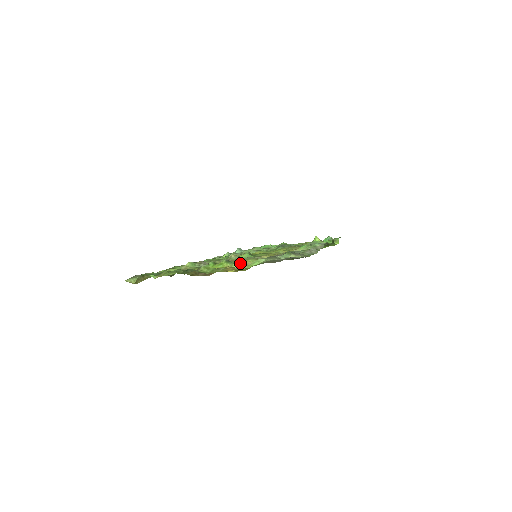
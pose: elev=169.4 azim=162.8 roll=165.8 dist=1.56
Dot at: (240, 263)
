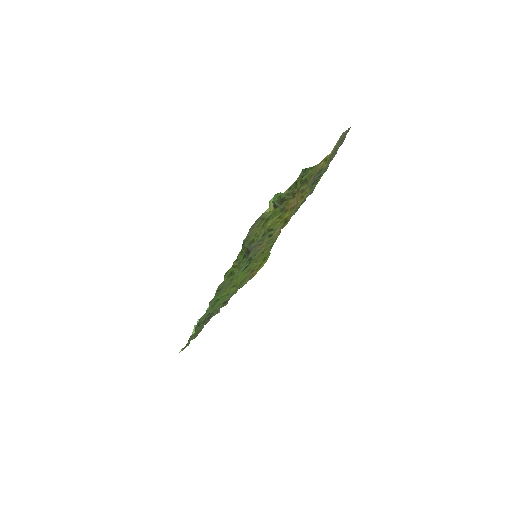
Dot at: (271, 236)
